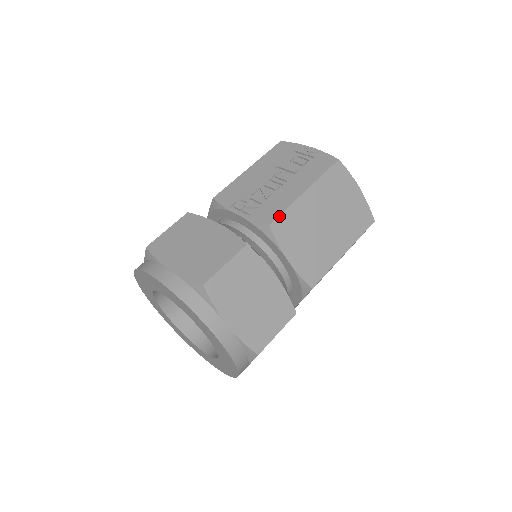
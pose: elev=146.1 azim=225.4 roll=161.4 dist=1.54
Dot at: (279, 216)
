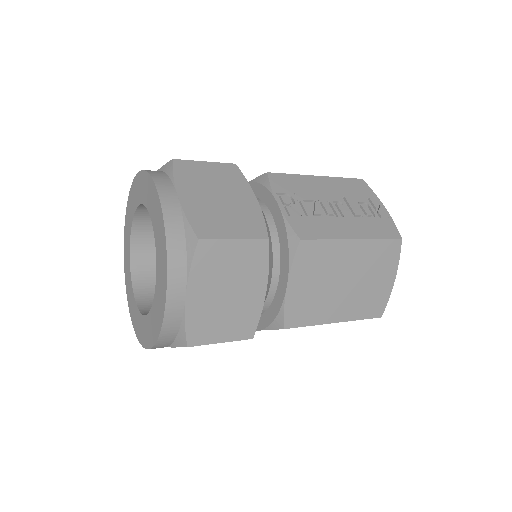
Dot at: (315, 240)
